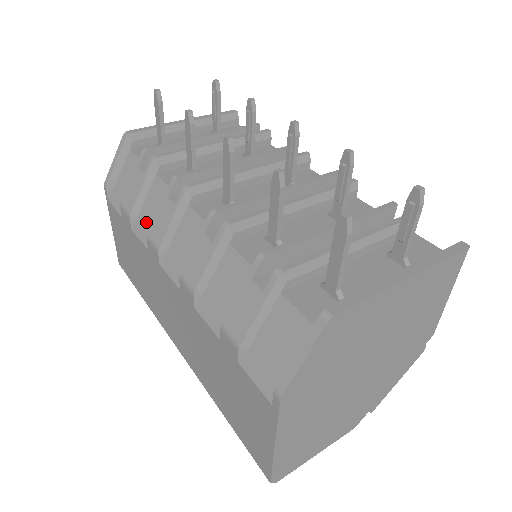
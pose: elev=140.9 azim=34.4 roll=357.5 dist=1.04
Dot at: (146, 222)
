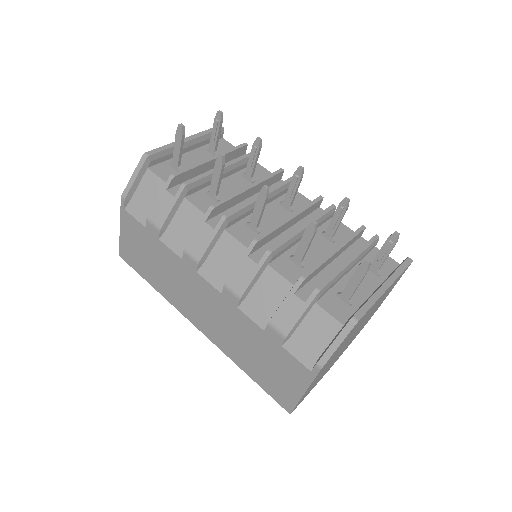
Dot at: (177, 236)
